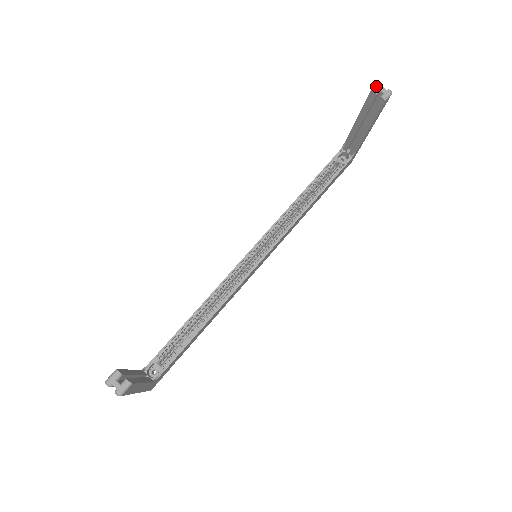
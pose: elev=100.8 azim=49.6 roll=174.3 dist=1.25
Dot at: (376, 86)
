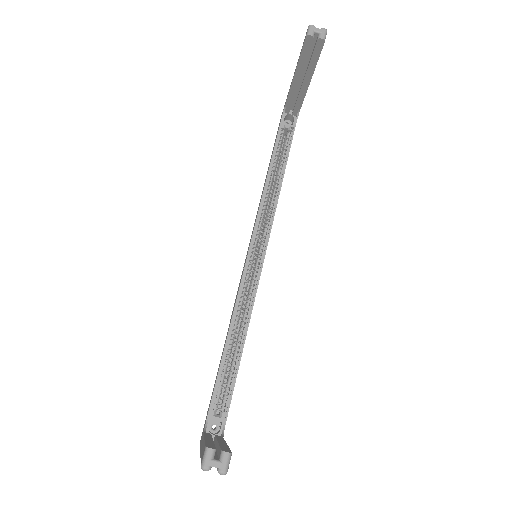
Dot at: (309, 29)
